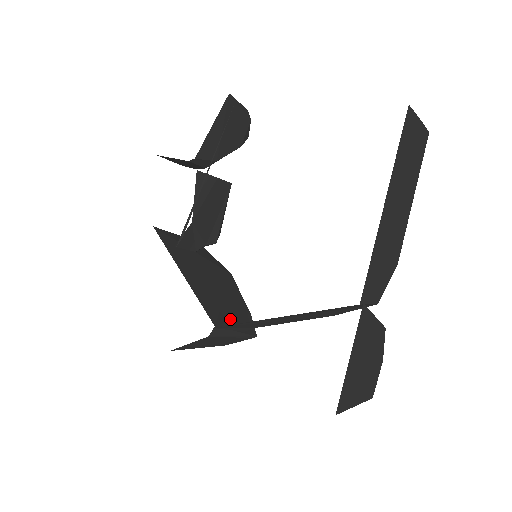
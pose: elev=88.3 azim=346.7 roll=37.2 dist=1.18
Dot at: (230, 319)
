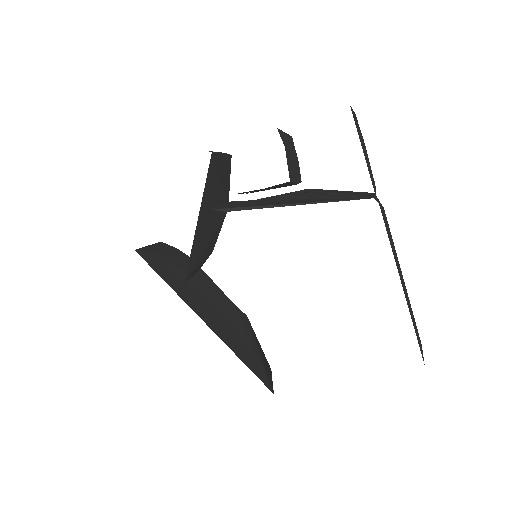
Dot at: (197, 268)
